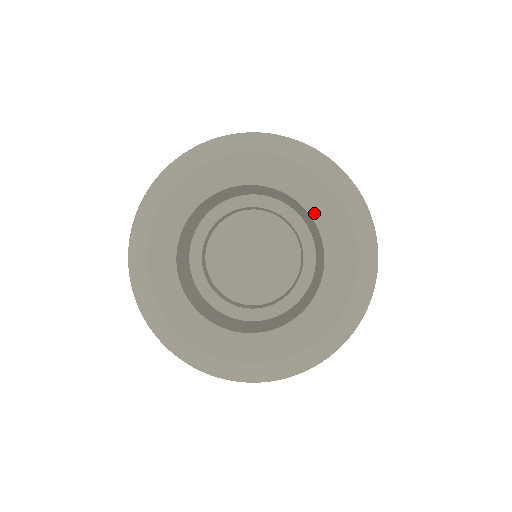
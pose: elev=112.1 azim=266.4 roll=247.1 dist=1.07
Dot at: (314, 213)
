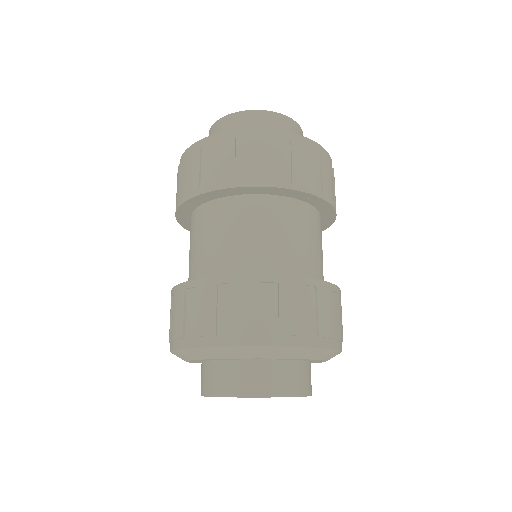
Dot at: occluded
